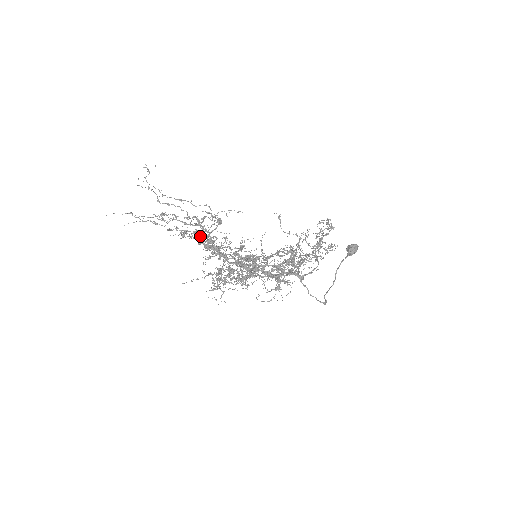
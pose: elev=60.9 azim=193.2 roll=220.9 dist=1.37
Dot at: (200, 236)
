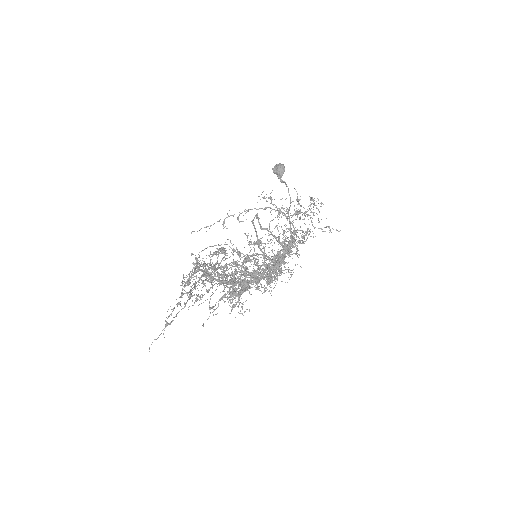
Dot at: occluded
